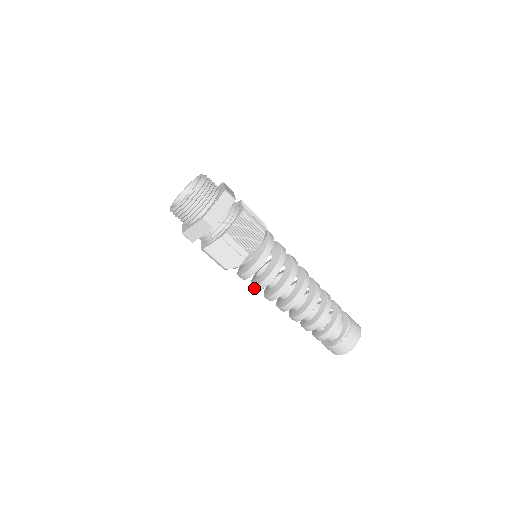
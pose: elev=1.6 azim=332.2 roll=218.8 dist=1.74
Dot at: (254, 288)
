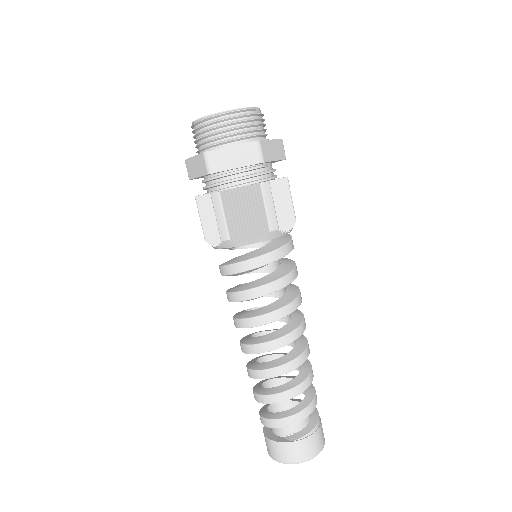
Dot at: (239, 295)
